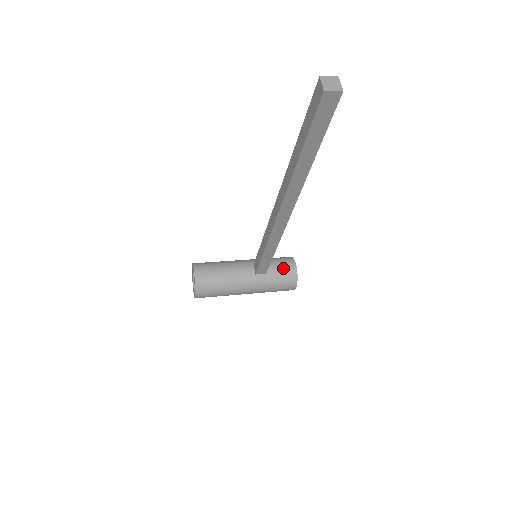
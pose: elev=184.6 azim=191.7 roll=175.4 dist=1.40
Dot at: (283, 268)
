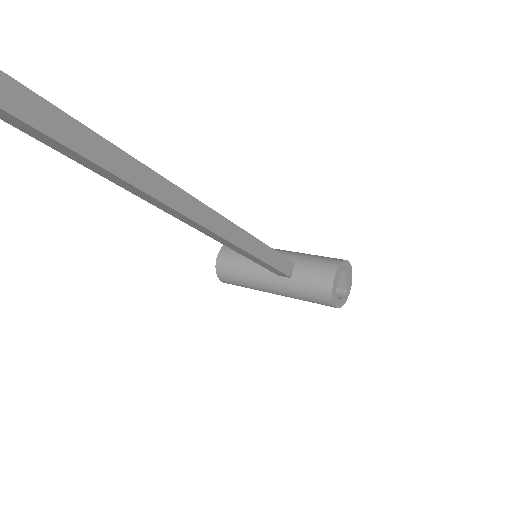
Dot at: (315, 276)
